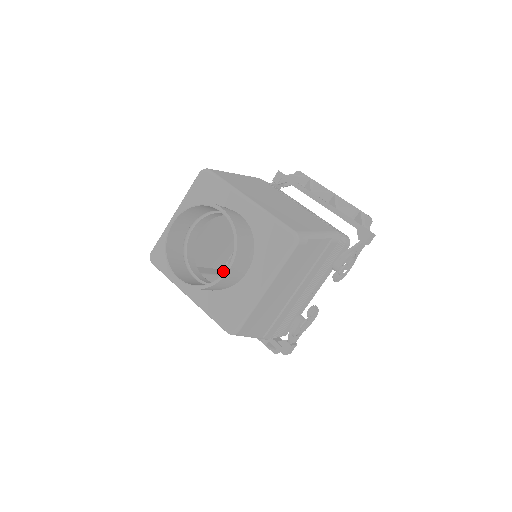
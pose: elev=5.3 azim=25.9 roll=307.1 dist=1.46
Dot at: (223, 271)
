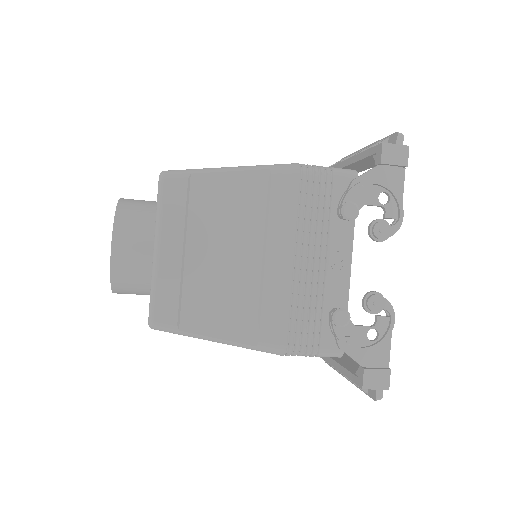
Dot at: occluded
